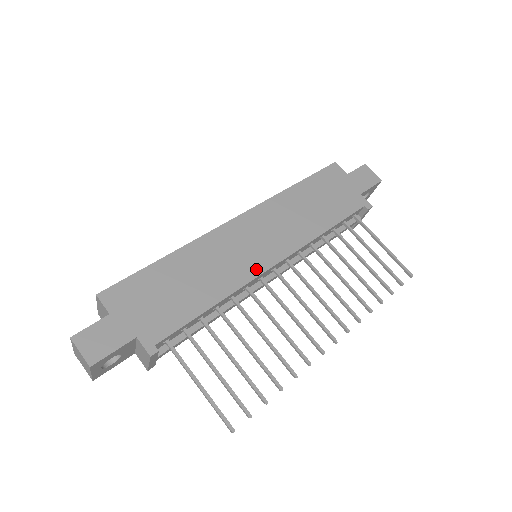
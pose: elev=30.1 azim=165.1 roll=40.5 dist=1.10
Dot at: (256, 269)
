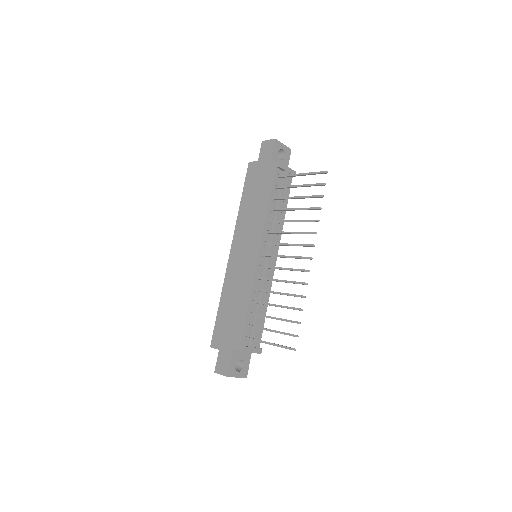
Dot at: (253, 267)
